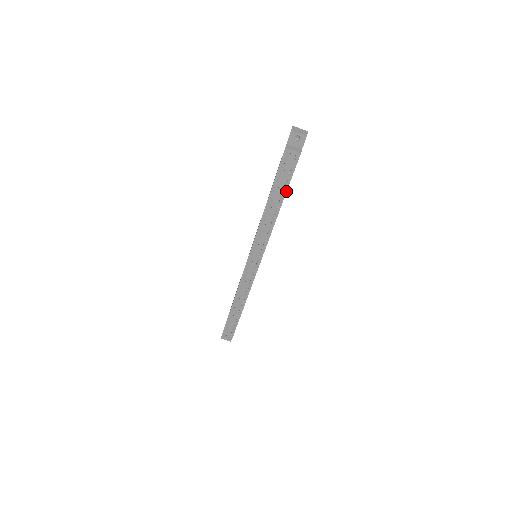
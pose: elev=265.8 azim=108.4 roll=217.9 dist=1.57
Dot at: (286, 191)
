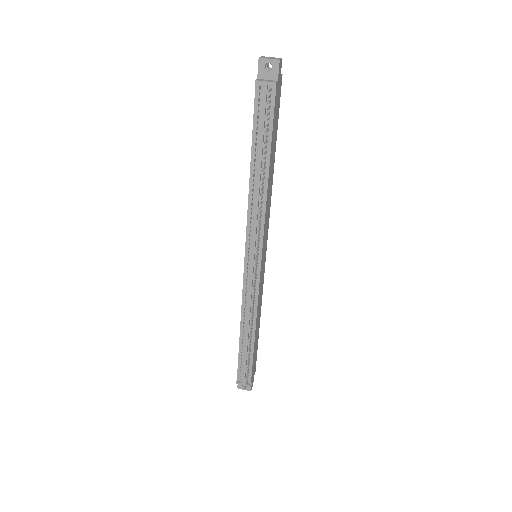
Dot at: (270, 146)
